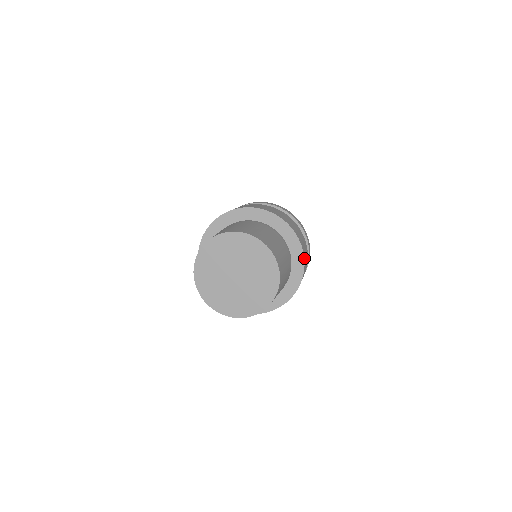
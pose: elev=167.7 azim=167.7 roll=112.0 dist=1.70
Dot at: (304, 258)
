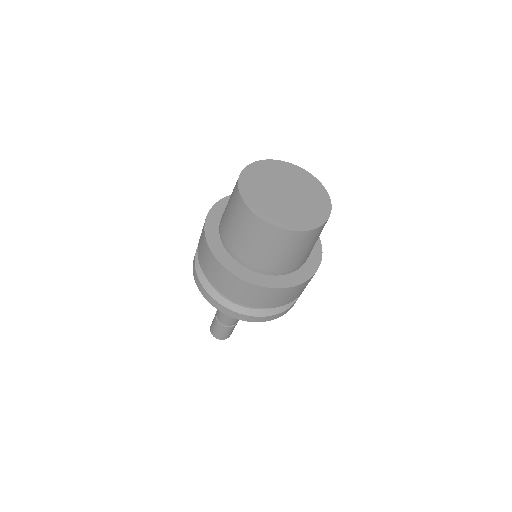
Dot at: occluded
